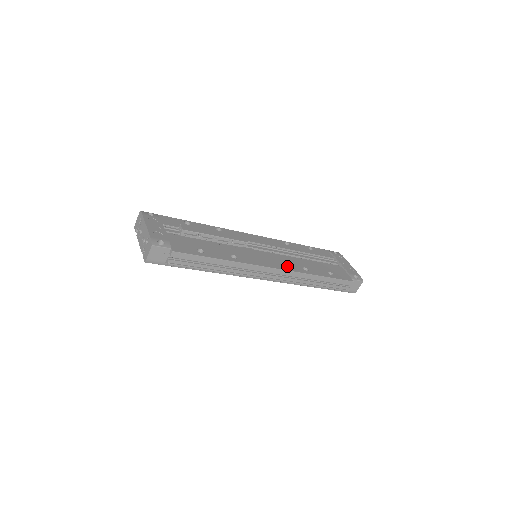
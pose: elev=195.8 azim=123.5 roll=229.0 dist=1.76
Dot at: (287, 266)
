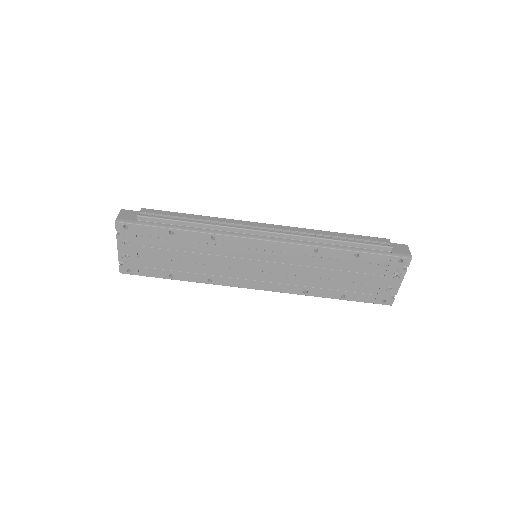
Dot at: occluded
